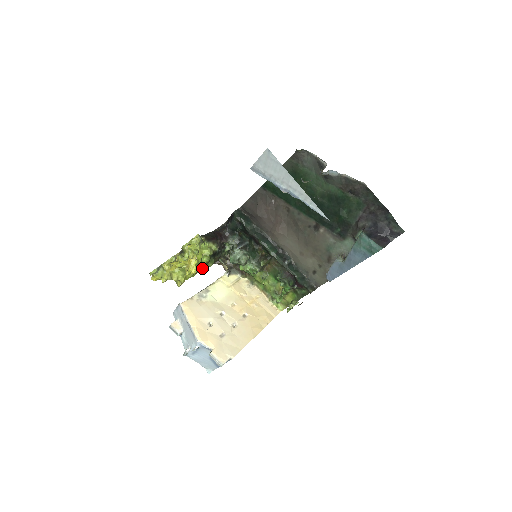
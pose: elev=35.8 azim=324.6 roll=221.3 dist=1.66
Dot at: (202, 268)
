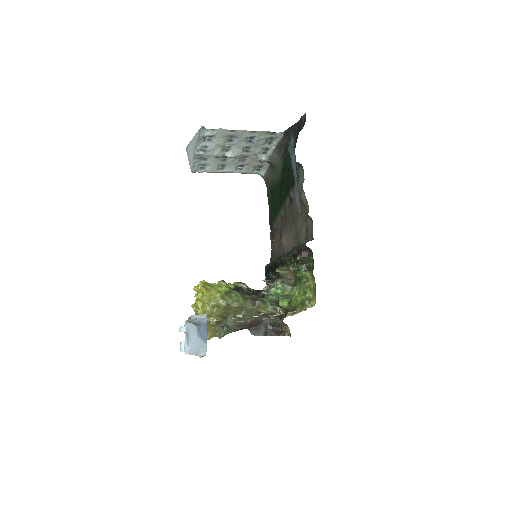
Dot at: (222, 297)
